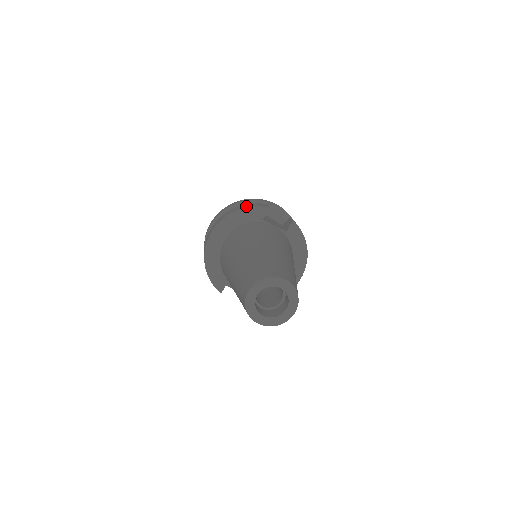
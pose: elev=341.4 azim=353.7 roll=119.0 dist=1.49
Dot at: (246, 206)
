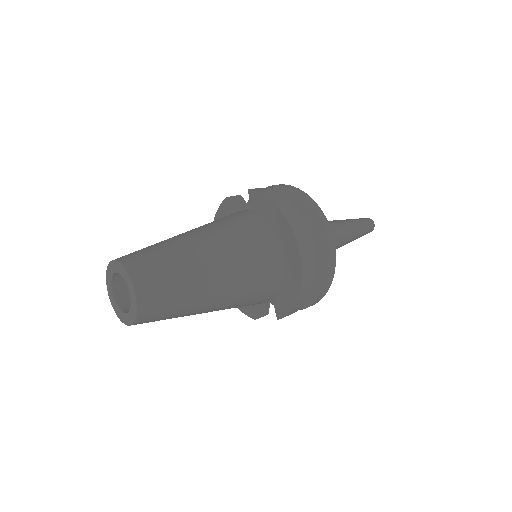
Dot at: occluded
